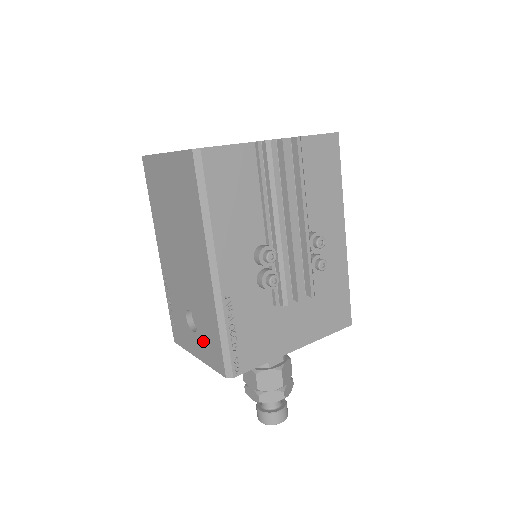
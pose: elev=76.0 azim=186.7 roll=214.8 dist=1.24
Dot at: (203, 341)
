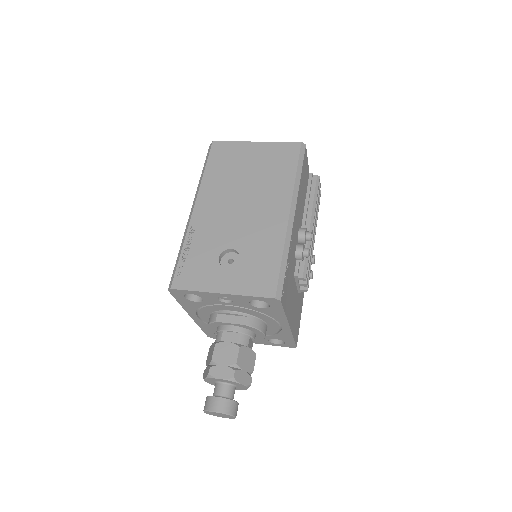
Dot at: (245, 273)
